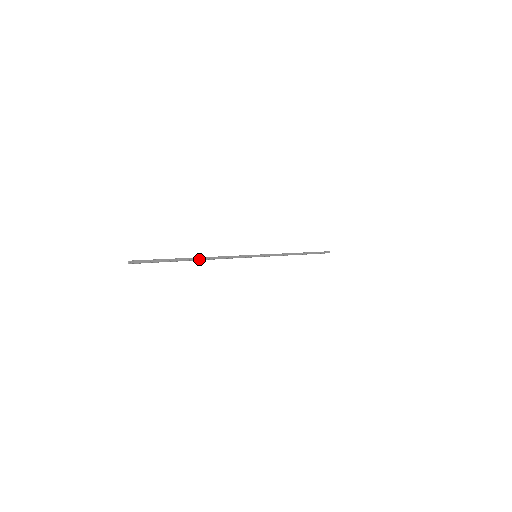
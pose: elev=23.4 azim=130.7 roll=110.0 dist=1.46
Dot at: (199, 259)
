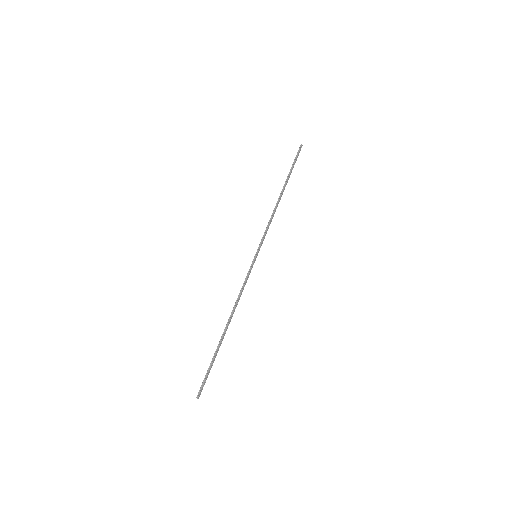
Dot at: occluded
